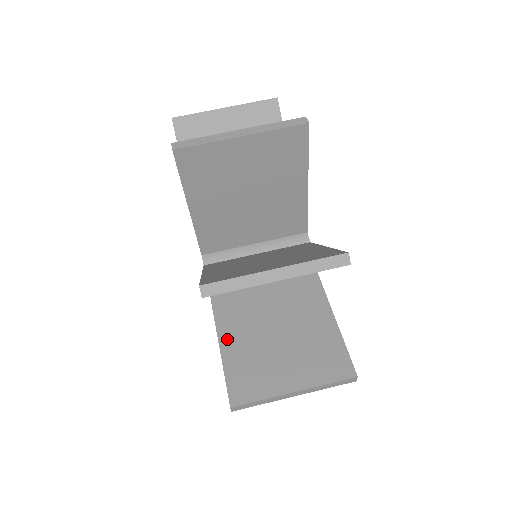
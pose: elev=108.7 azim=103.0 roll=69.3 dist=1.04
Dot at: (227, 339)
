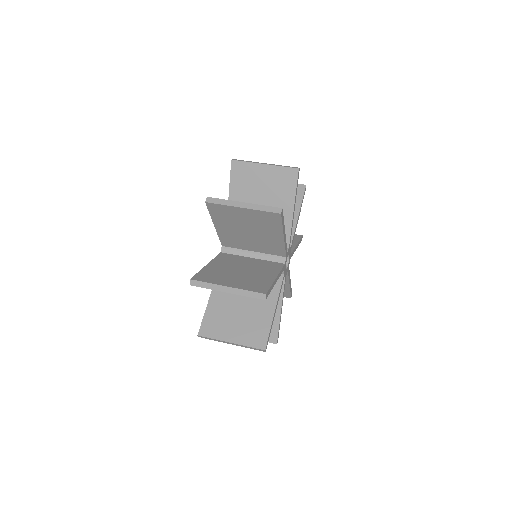
Dot at: (211, 266)
